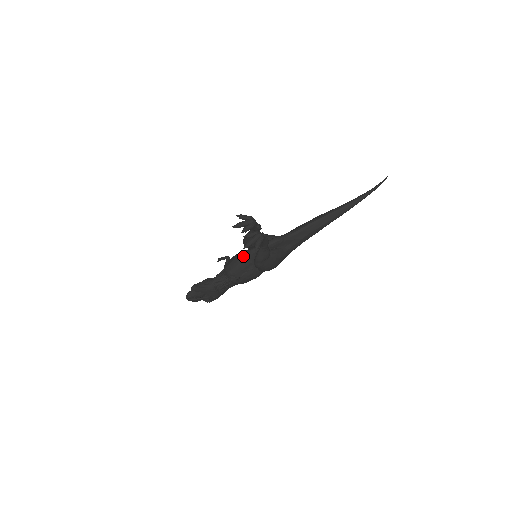
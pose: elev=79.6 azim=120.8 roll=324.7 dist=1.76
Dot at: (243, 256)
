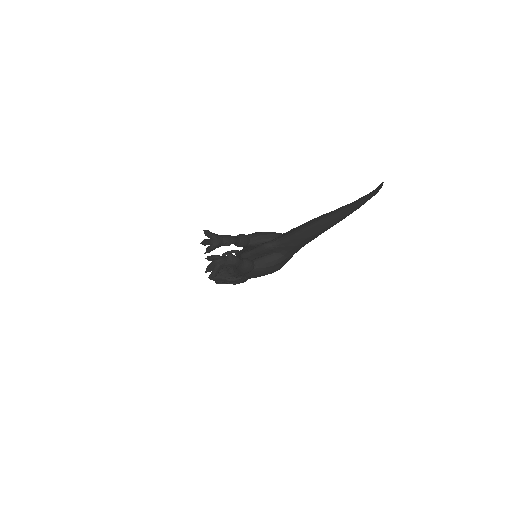
Dot at: occluded
